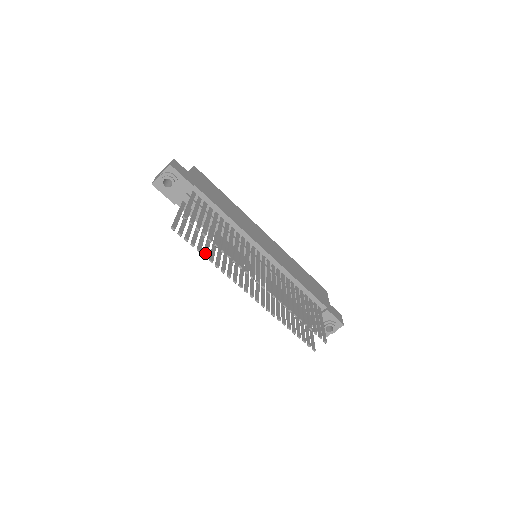
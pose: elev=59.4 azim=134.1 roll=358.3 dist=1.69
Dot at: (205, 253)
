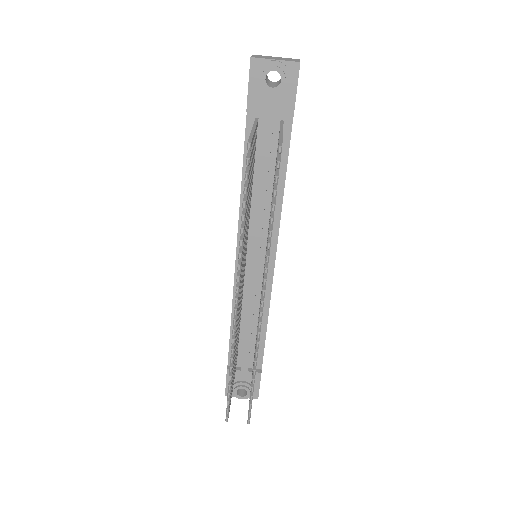
Dot at: occluded
